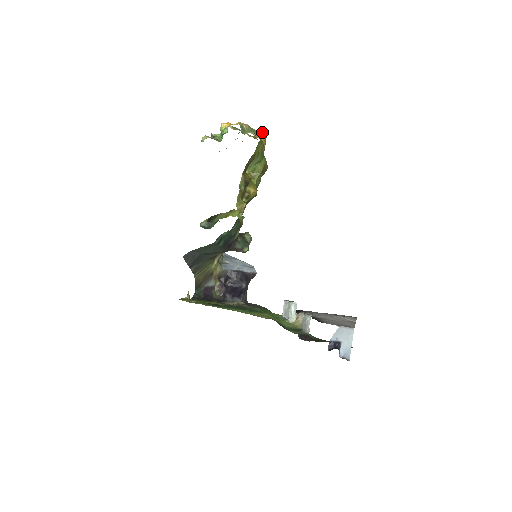
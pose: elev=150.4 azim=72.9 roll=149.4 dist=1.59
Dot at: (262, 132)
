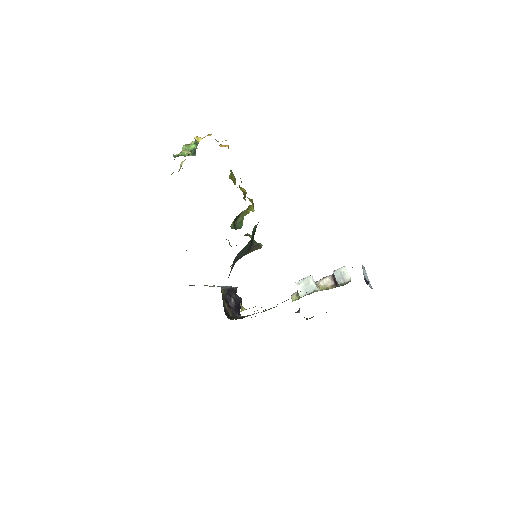
Dot at: (220, 144)
